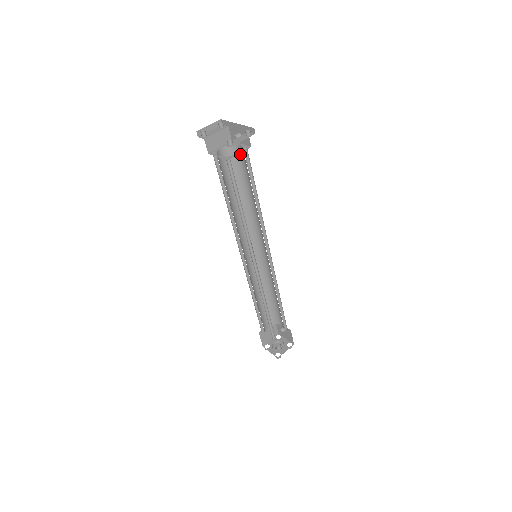
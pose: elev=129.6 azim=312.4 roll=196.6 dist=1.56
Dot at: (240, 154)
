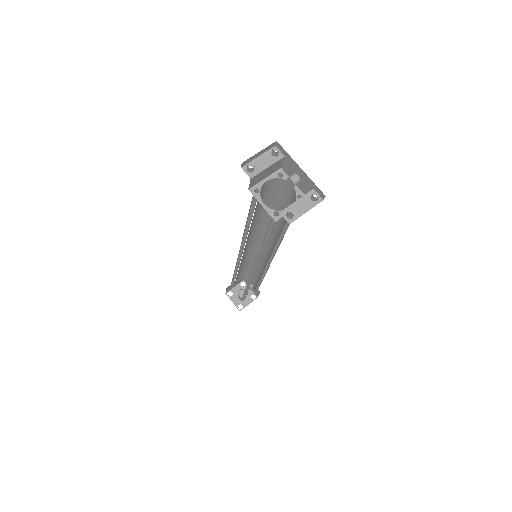
Dot at: (287, 189)
